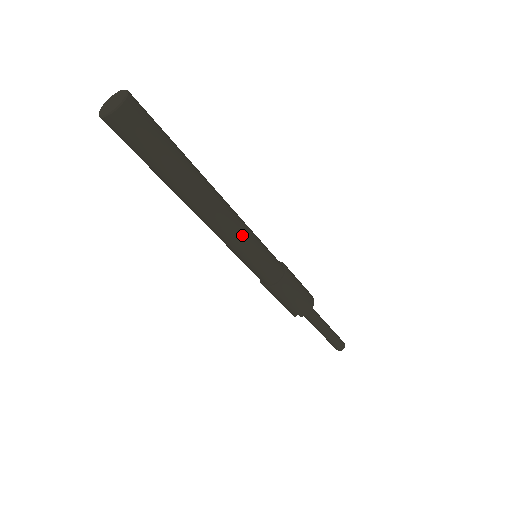
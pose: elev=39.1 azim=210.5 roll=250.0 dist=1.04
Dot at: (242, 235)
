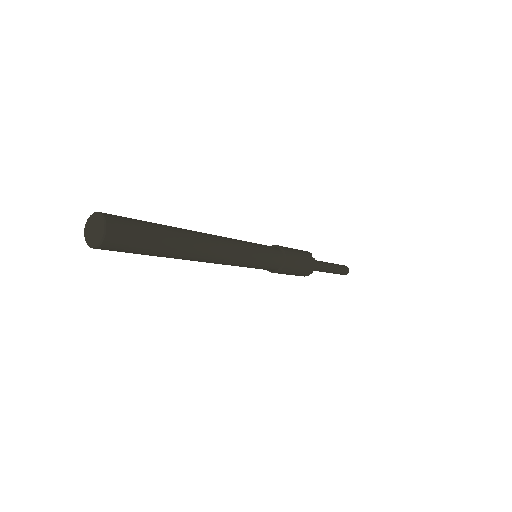
Dot at: (233, 264)
